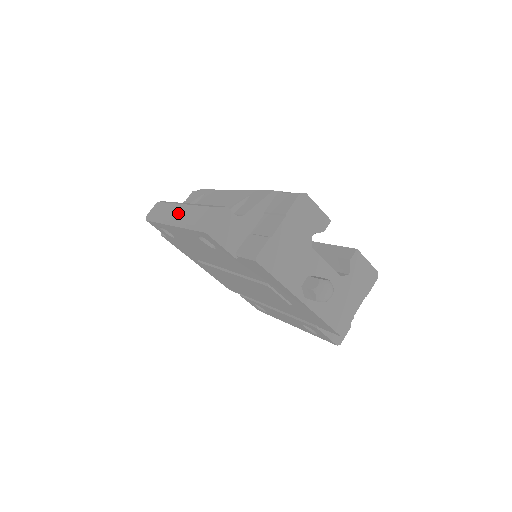
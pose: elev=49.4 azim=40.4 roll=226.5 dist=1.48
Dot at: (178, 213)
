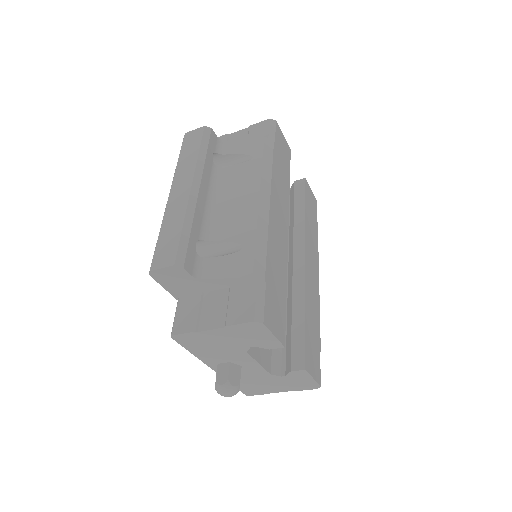
Dot at: (179, 193)
